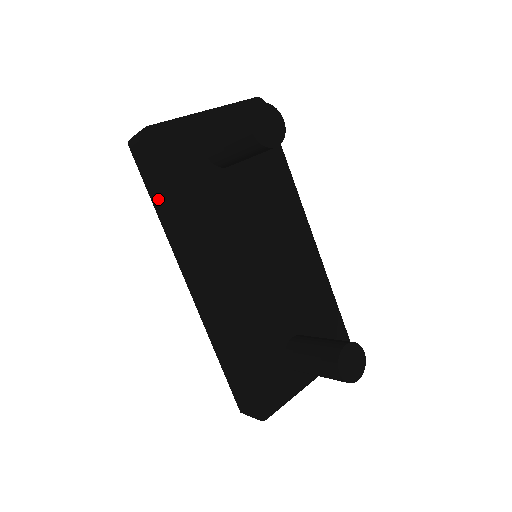
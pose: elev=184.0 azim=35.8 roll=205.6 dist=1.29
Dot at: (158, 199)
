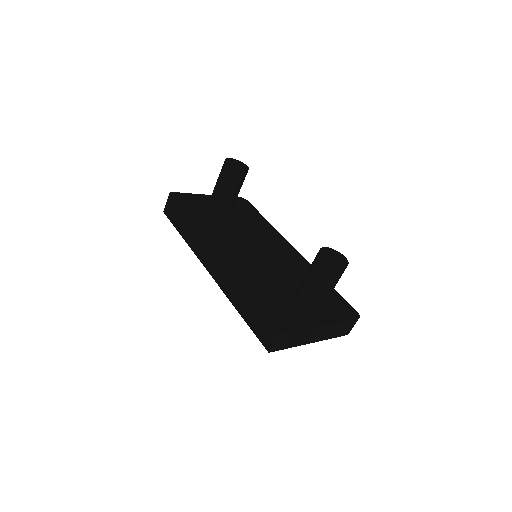
Dot at: (182, 222)
